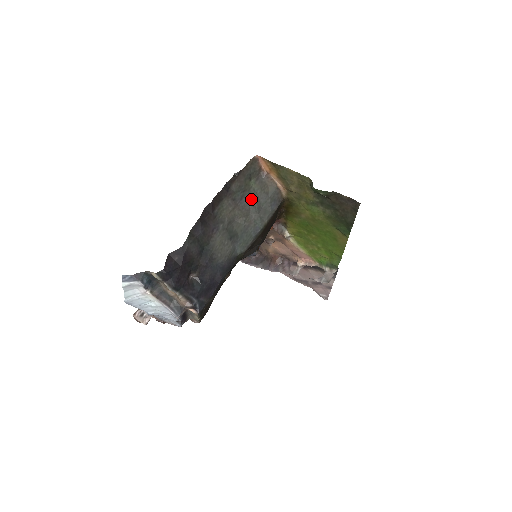
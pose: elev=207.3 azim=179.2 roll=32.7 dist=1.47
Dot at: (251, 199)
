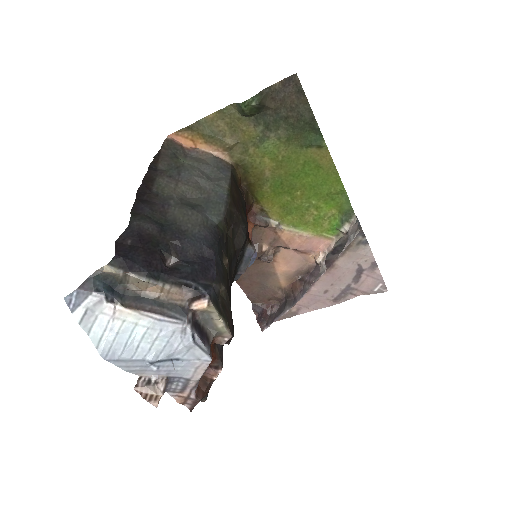
Dot at: (191, 172)
